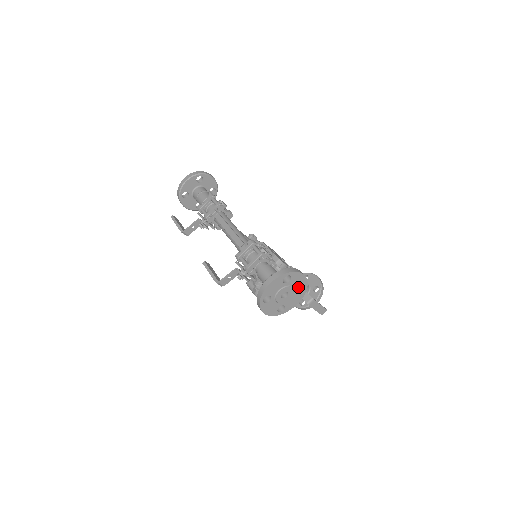
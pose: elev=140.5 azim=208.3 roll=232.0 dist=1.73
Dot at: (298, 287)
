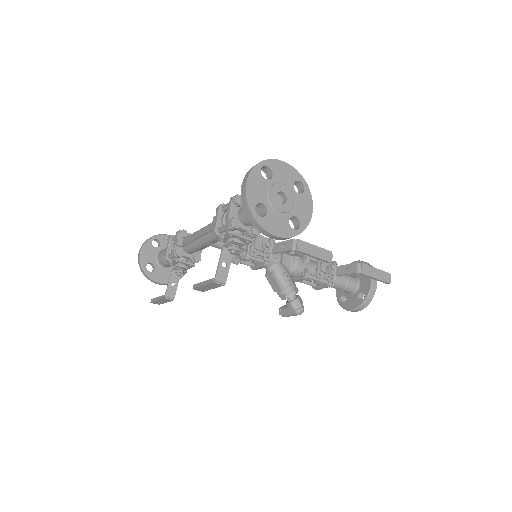
Dot at: (292, 184)
